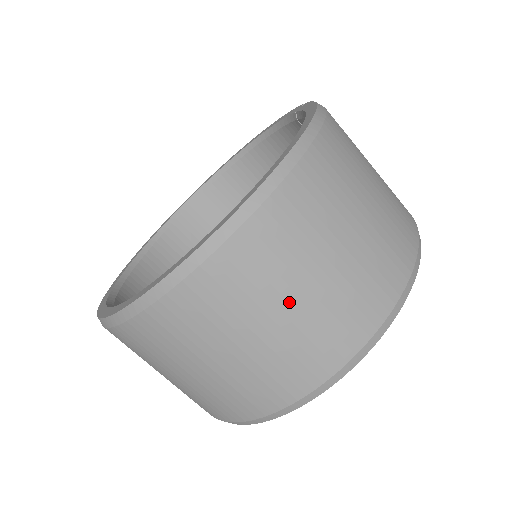
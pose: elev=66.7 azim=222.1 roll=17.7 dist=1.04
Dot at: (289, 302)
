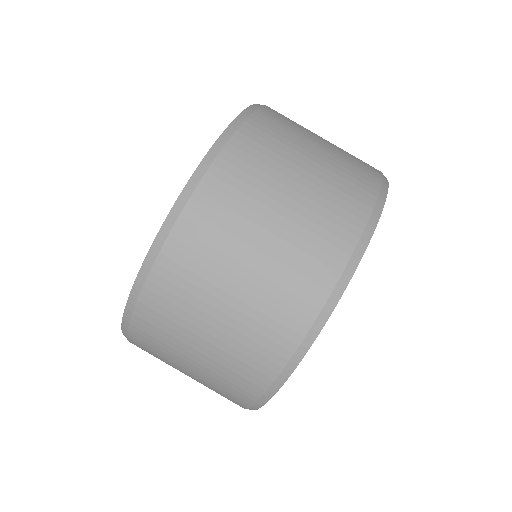
Dot at: (315, 146)
